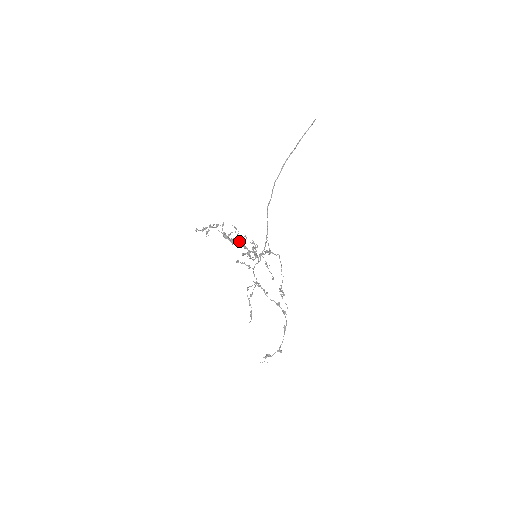
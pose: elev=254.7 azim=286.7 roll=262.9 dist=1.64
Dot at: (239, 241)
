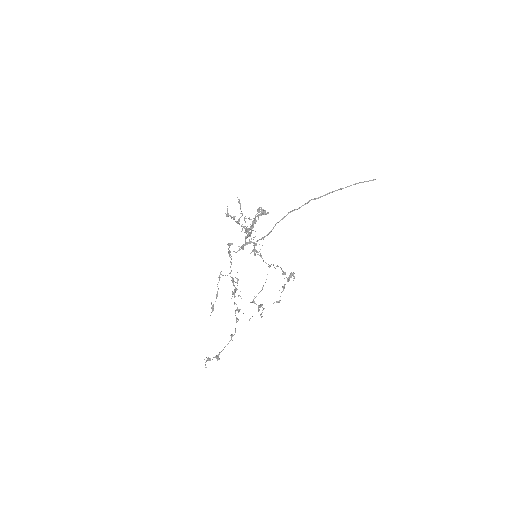
Dot at: occluded
